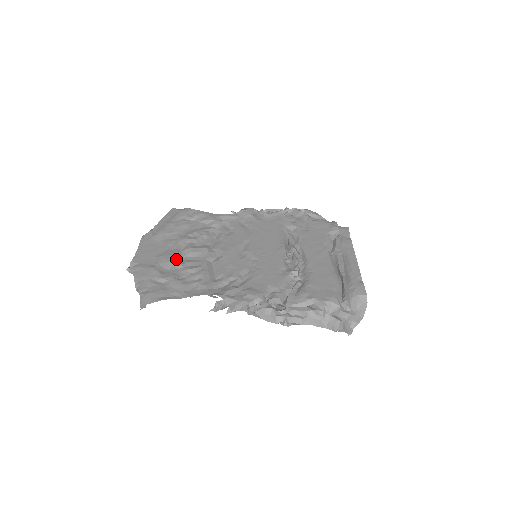
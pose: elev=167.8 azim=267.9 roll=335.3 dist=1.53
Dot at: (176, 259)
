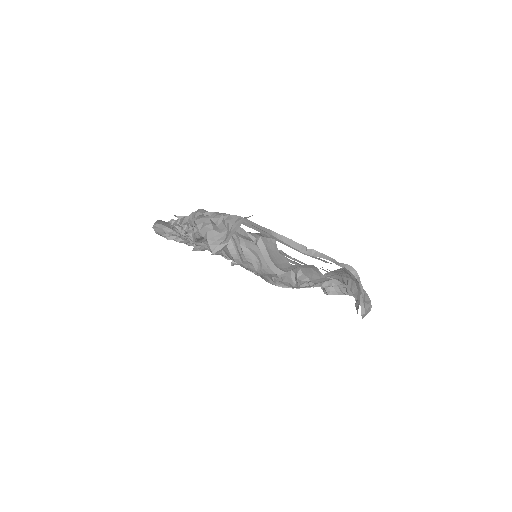
Dot at: occluded
